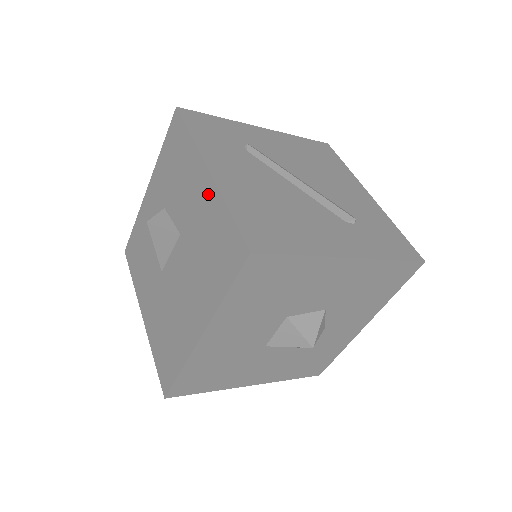
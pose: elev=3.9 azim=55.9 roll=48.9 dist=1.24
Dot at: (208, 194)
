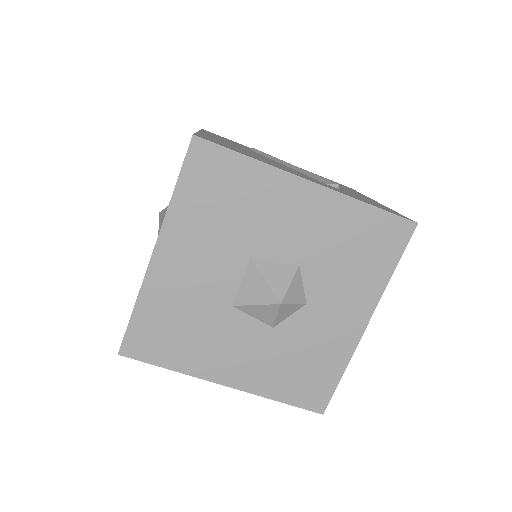
Dot at: occluded
